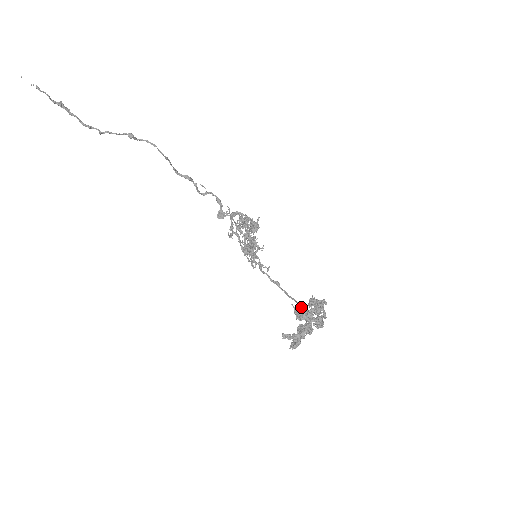
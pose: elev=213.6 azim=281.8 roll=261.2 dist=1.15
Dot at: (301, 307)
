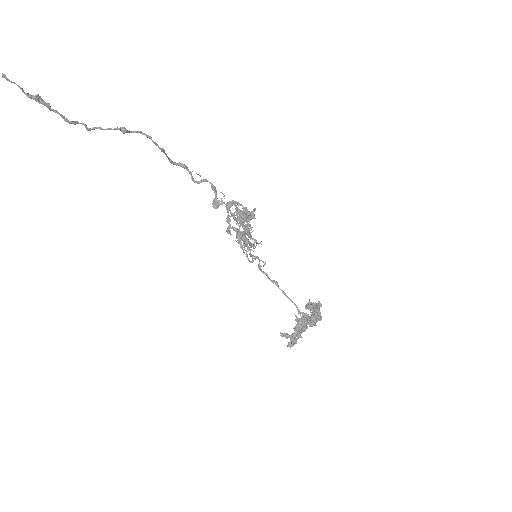
Dot at: occluded
